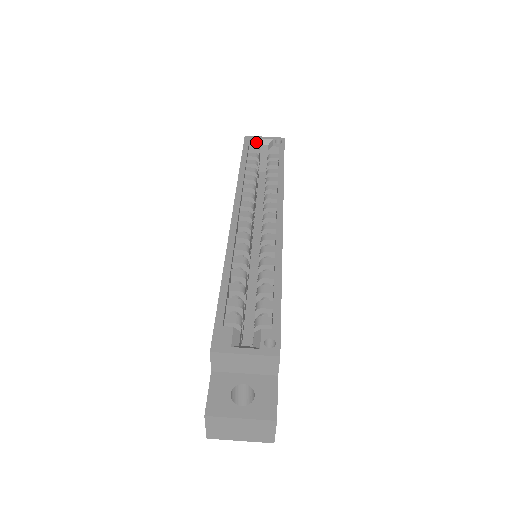
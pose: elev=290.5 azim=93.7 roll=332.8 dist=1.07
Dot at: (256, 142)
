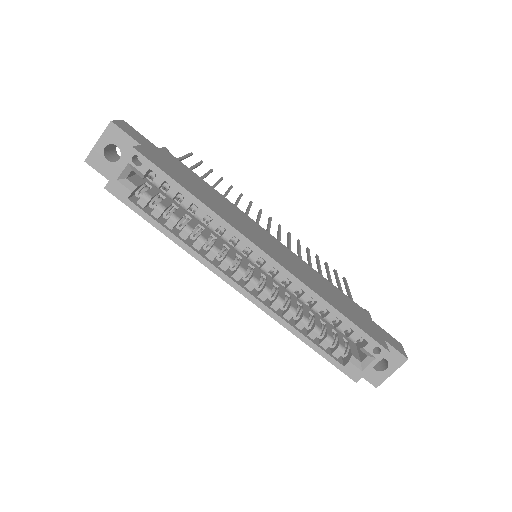
Dot at: (124, 186)
